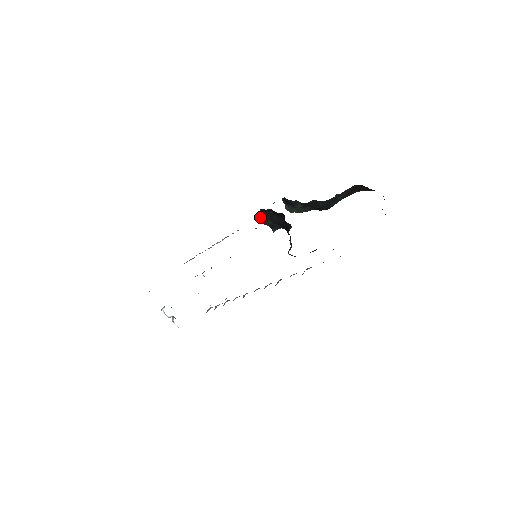
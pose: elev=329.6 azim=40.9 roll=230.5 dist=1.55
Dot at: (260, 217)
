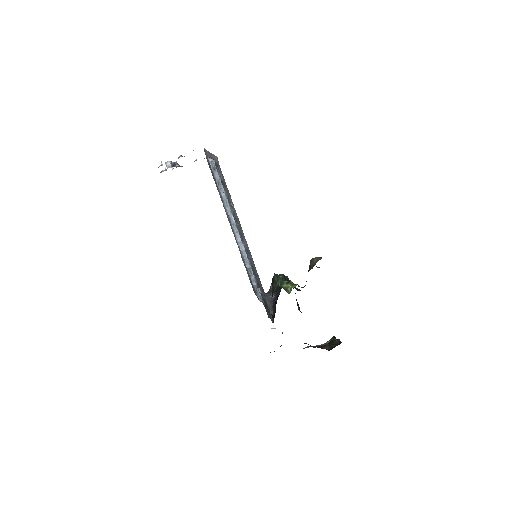
Dot at: (273, 280)
